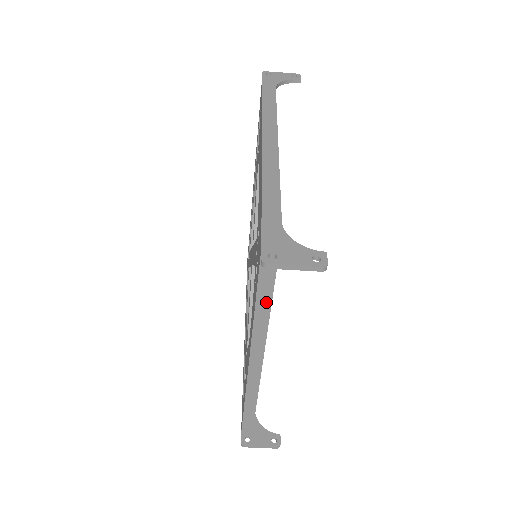
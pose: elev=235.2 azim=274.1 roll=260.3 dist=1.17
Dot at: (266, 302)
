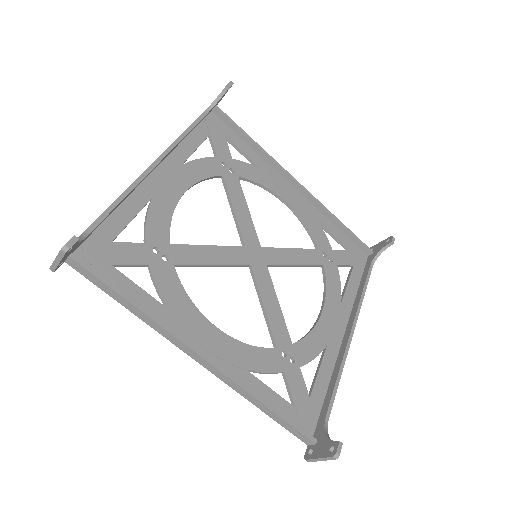
Dot at: (119, 297)
